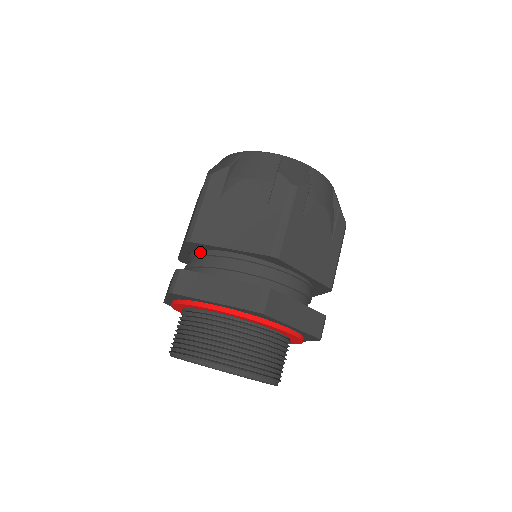
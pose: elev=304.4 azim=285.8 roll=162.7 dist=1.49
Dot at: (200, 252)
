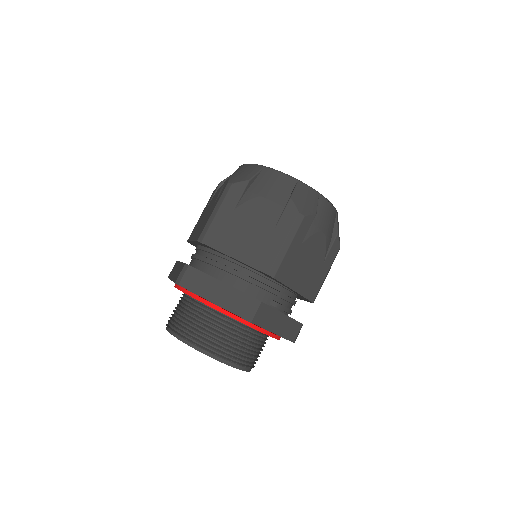
Dot at: occluded
